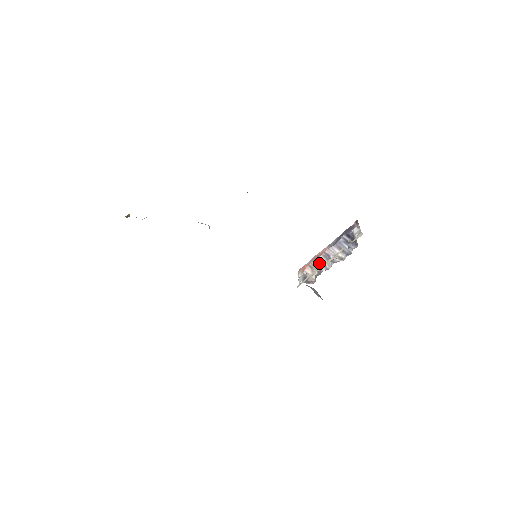
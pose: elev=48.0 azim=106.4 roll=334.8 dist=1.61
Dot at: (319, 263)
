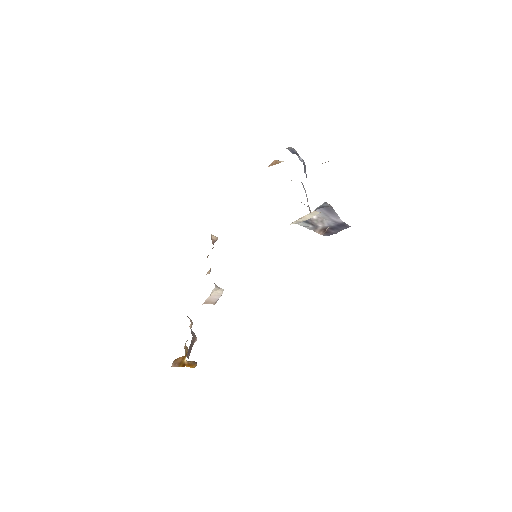
Dot at: (307, 201)
